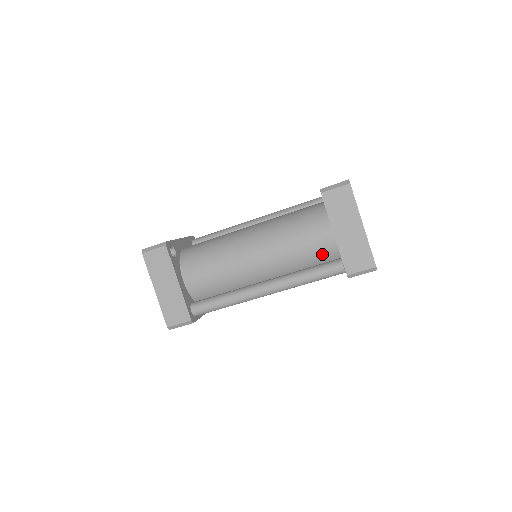
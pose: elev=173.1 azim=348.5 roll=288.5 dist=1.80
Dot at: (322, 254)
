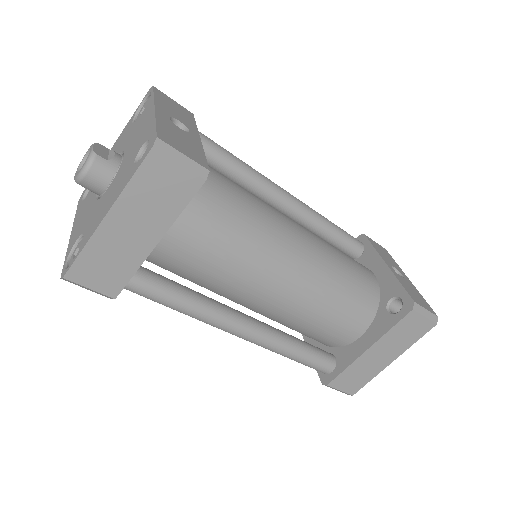
Dot at: (327, 338)
